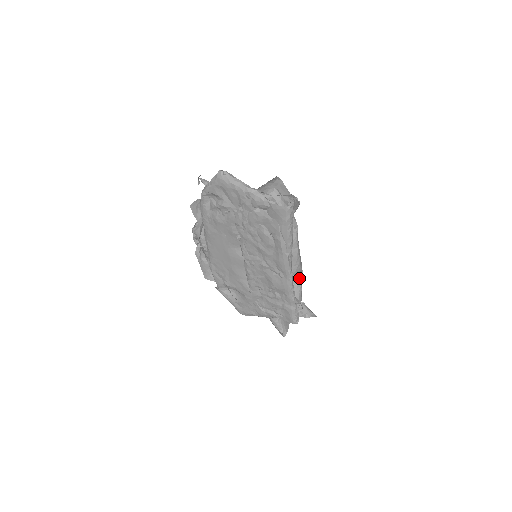
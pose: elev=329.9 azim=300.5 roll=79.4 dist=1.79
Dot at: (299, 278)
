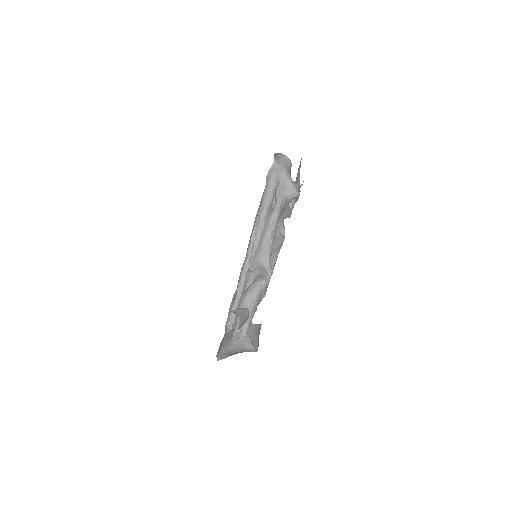
Dot at: (262, 279)
